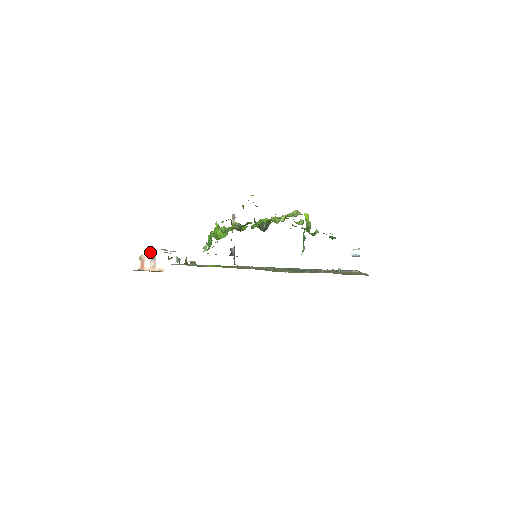
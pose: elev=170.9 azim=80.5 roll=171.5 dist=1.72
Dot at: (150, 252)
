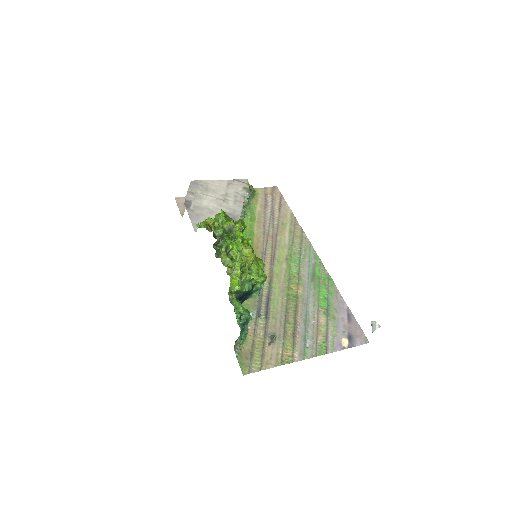
Dot at: occluded
